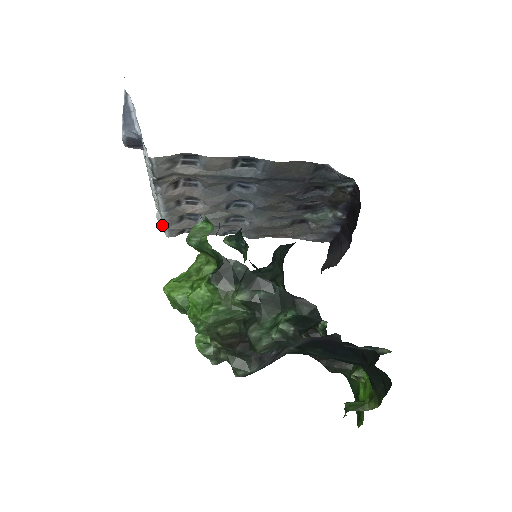
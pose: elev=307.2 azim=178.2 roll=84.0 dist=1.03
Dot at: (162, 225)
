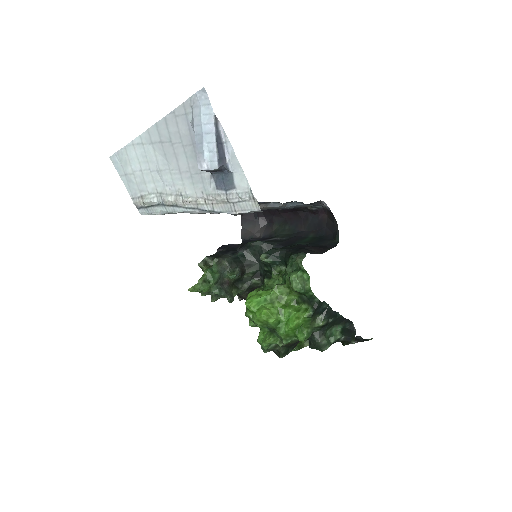
Dot at: (145, 206)
